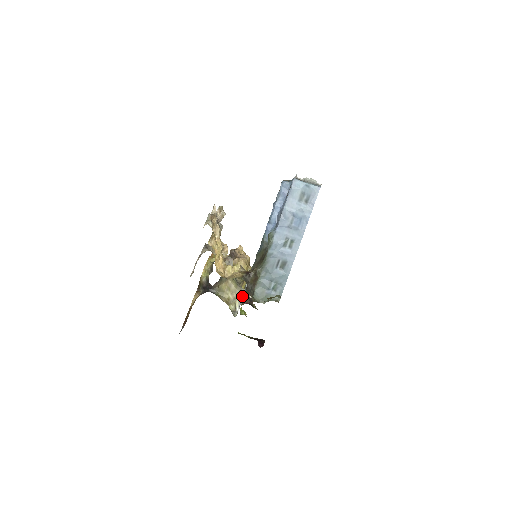
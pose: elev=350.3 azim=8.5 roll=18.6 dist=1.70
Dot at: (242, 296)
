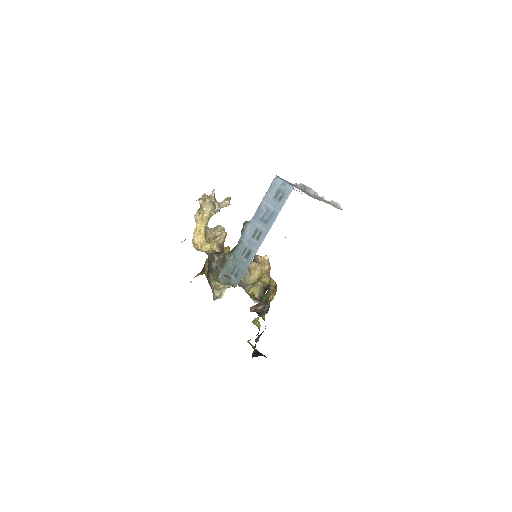
Dot at: occluded
